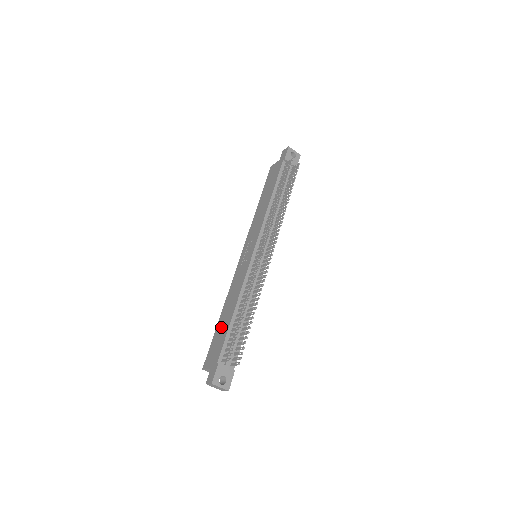
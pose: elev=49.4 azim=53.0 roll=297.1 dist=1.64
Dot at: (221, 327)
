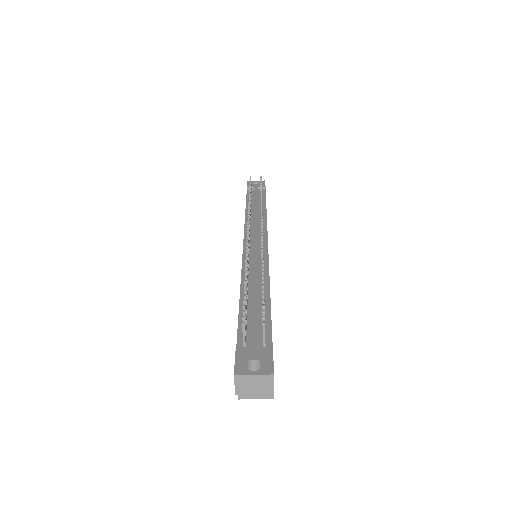
Dot at: occluded
